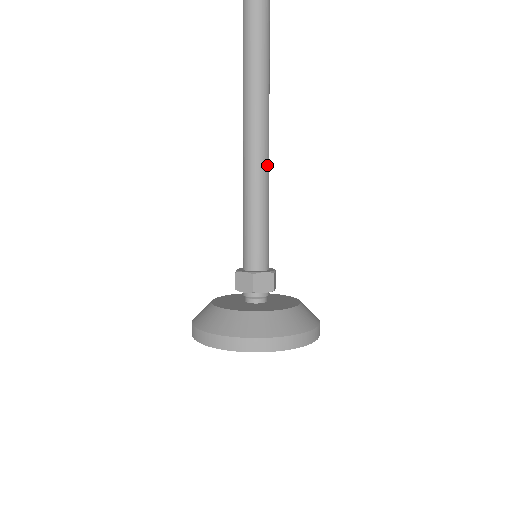
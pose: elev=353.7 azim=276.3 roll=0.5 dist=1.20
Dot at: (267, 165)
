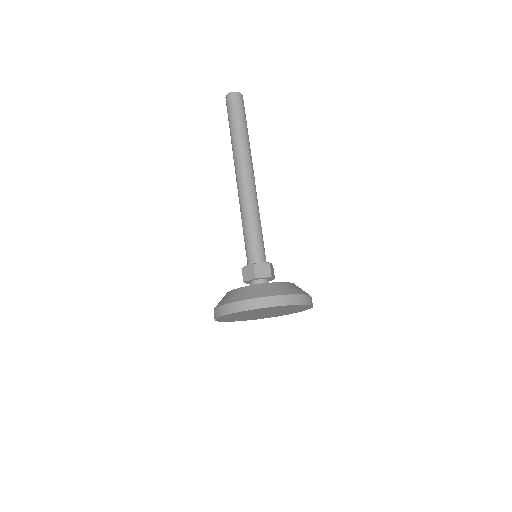
Dot at: occluded
